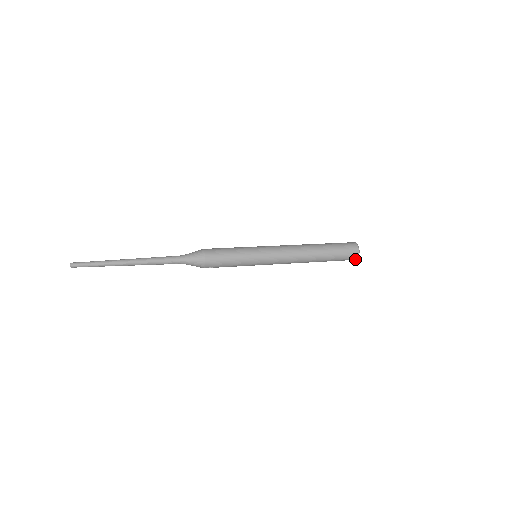
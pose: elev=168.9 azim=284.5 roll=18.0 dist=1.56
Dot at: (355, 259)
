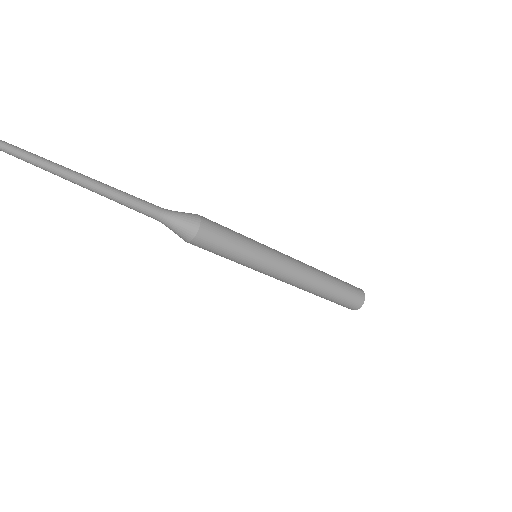
Dot at: (352, 309)
